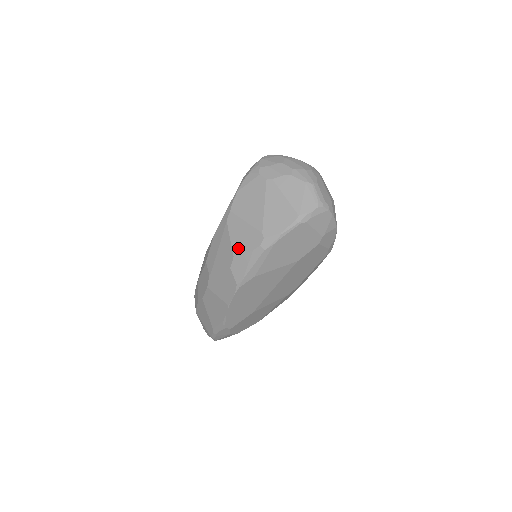
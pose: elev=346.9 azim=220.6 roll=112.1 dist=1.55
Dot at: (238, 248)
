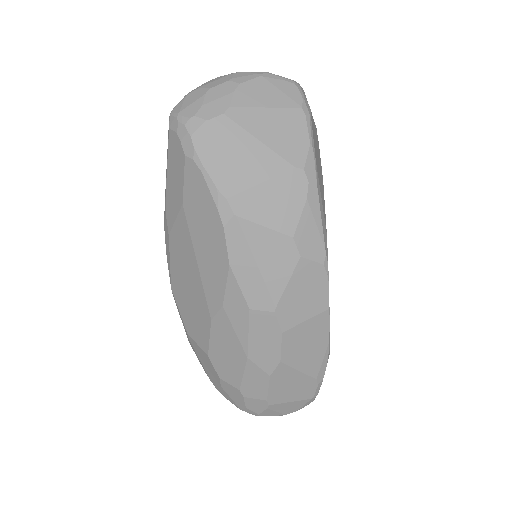
Dot at: (287, 221)
